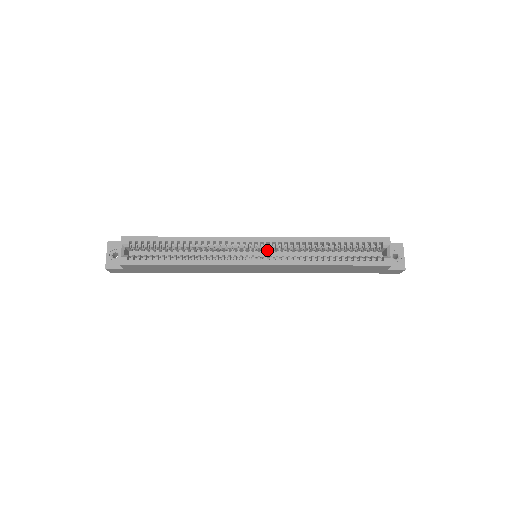
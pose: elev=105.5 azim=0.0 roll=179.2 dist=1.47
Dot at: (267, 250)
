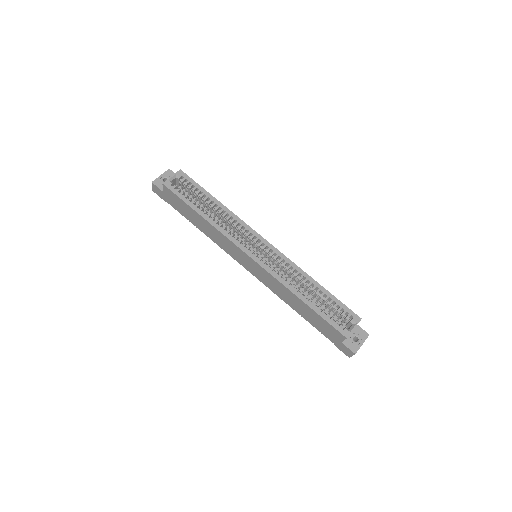
Dot at: (267, 258)
